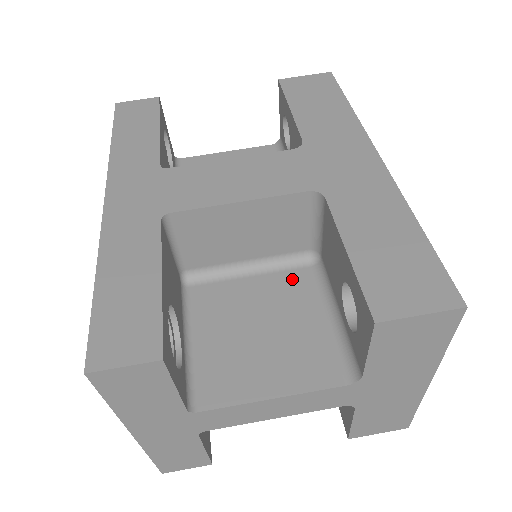
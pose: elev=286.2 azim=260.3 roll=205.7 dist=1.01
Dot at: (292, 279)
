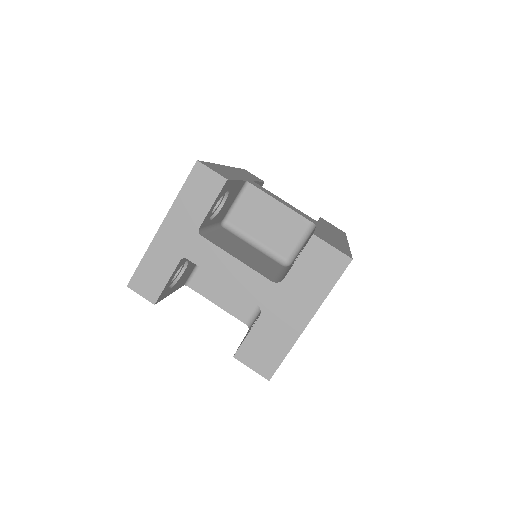
Dot at: (271, 260)
